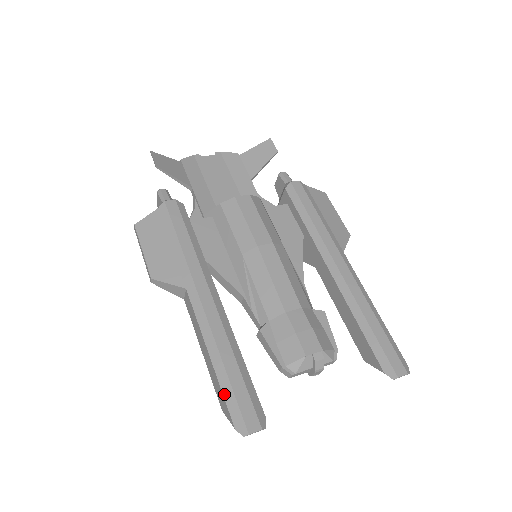
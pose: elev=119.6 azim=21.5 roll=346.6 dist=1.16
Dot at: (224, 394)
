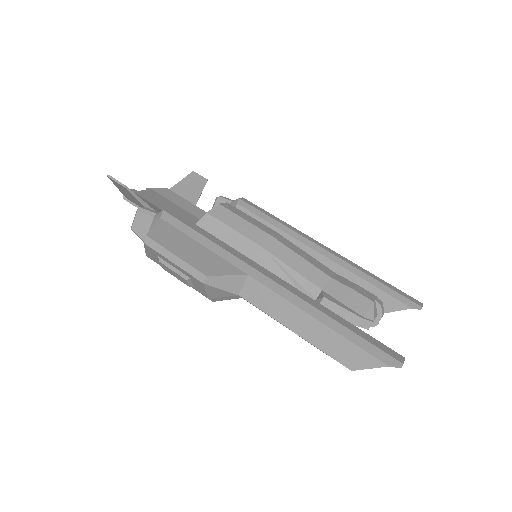
Dot at: (356, 344)
